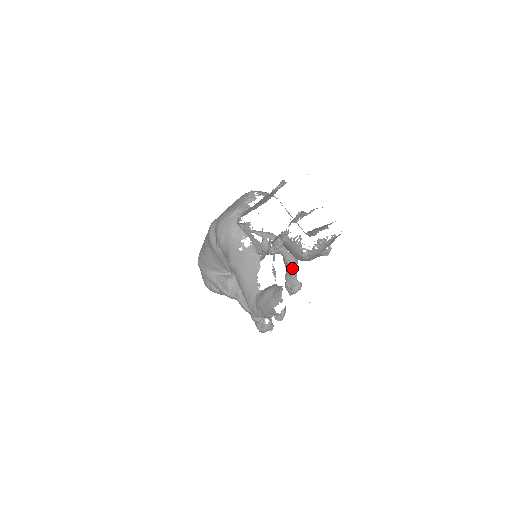
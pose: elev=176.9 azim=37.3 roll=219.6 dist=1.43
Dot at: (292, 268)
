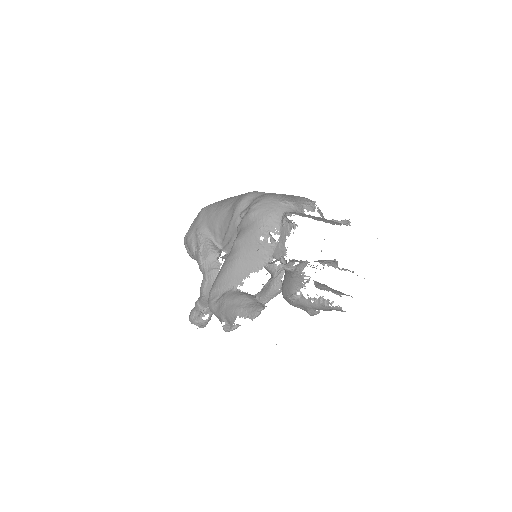
Dot at: (269, 295)
